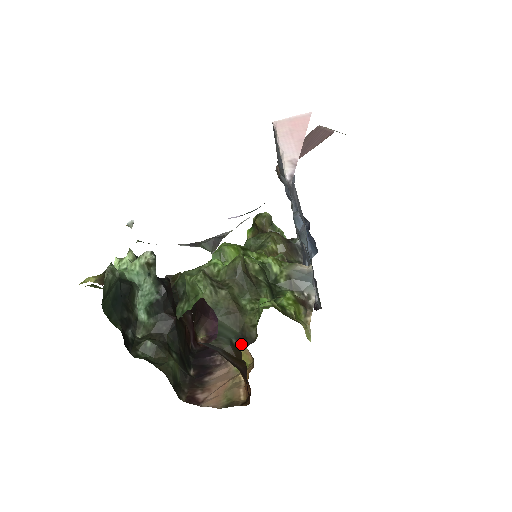
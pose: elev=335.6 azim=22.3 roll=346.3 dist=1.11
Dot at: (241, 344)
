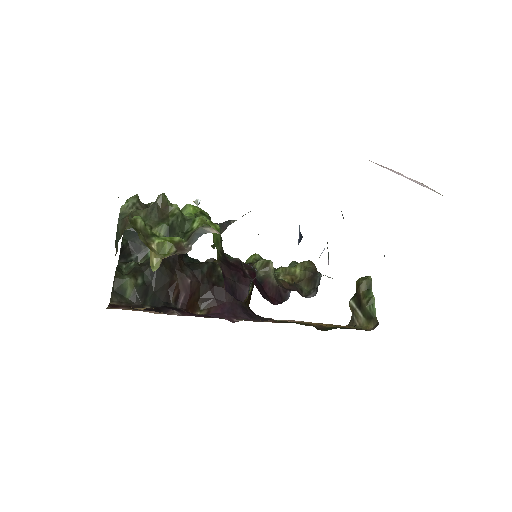
Dot at: occluded
